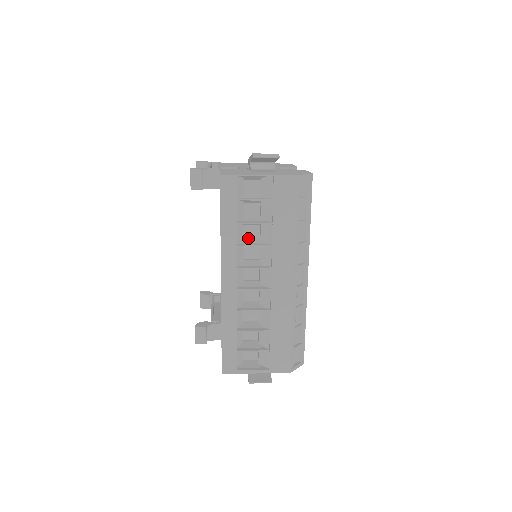
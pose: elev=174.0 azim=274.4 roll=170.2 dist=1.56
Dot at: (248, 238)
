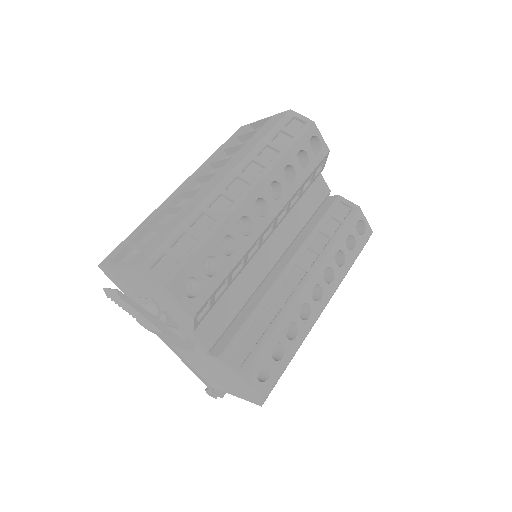
Dot at: occluded
